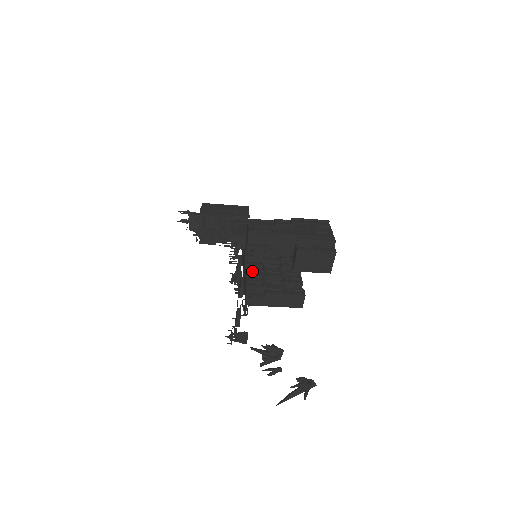
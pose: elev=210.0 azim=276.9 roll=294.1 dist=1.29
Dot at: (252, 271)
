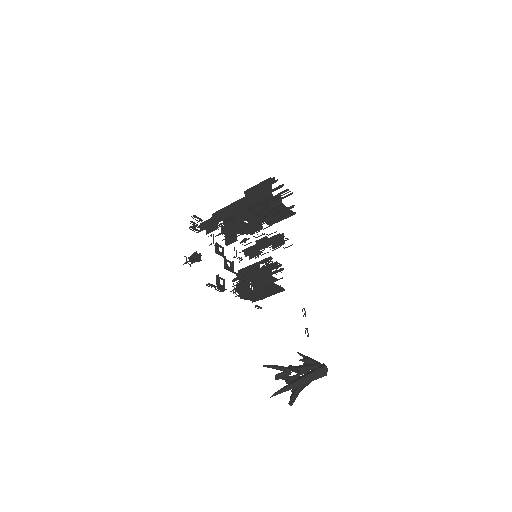
Dot at: (224, 230)
